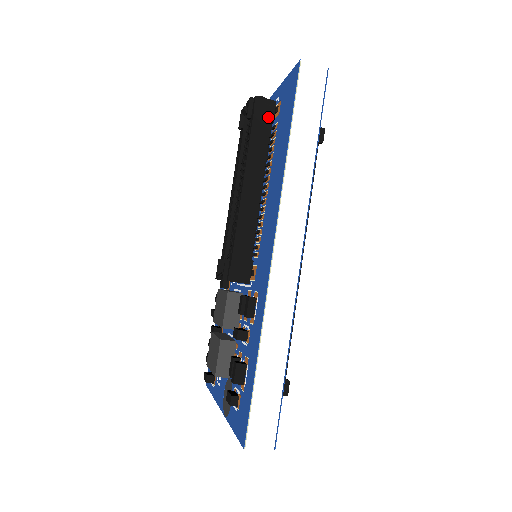
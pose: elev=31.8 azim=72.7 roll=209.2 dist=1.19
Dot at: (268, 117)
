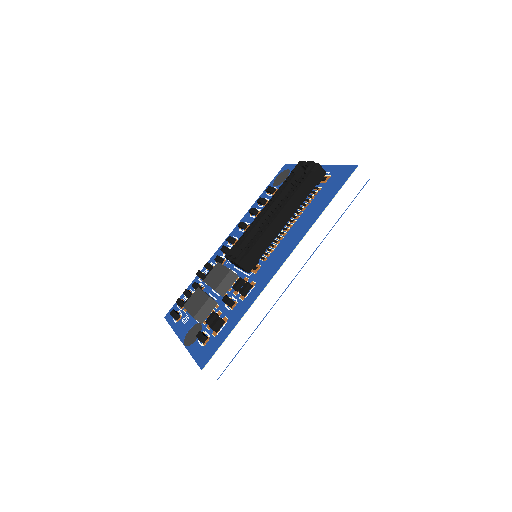
Dot at: (317, 180)
